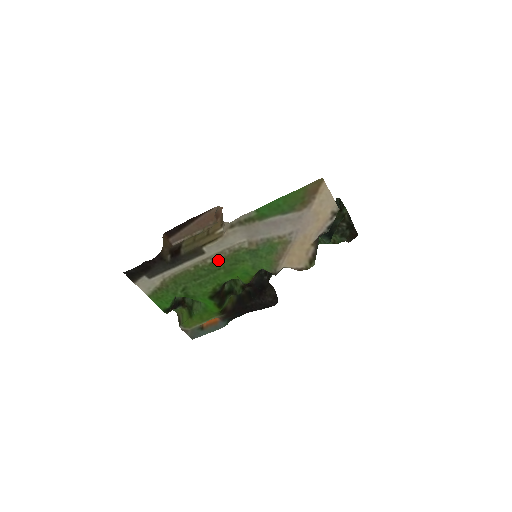
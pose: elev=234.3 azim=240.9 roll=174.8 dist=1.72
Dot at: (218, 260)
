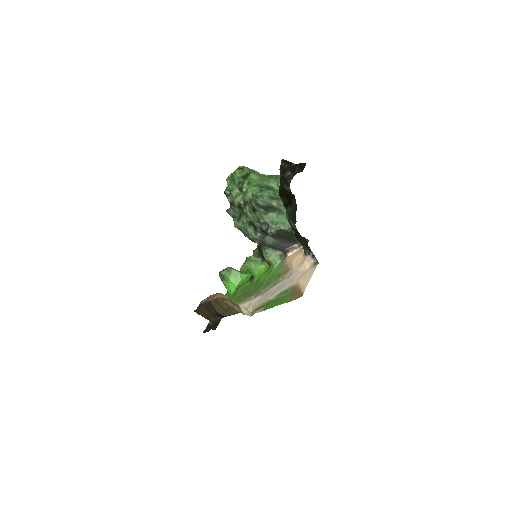
Dot at: (249, 297)
